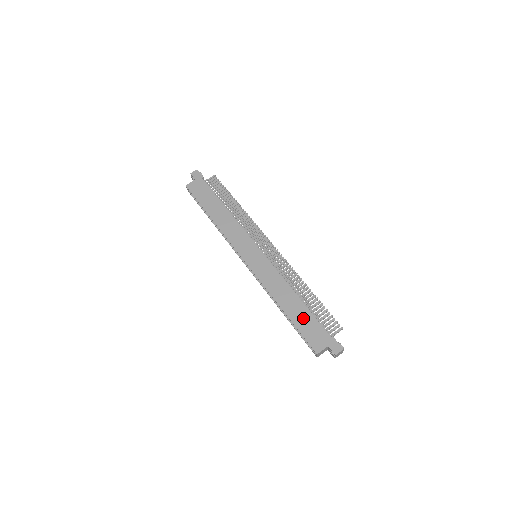
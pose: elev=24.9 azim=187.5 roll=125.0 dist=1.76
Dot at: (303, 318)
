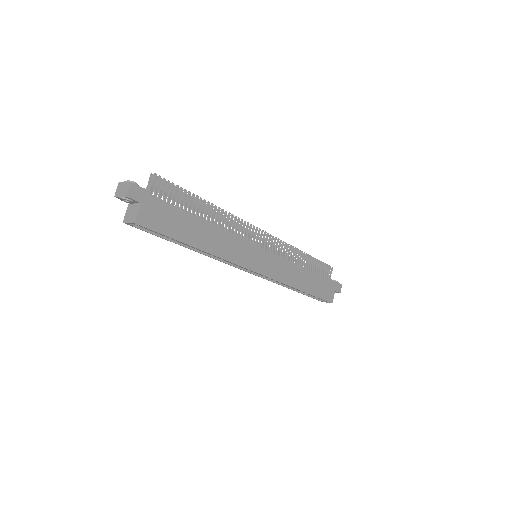
Dot at: (317, 285)
